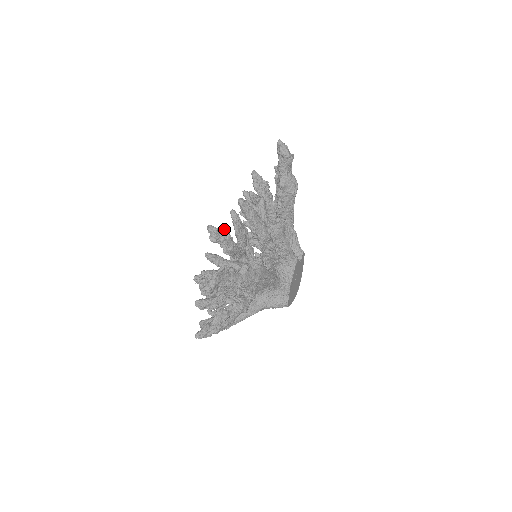
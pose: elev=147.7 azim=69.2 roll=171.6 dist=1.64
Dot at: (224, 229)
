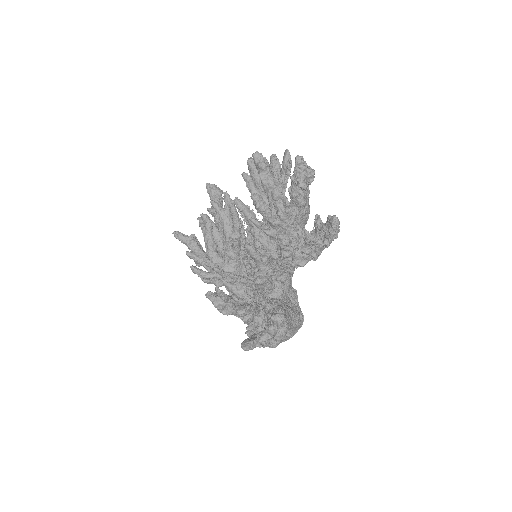
Dot at: occluded
